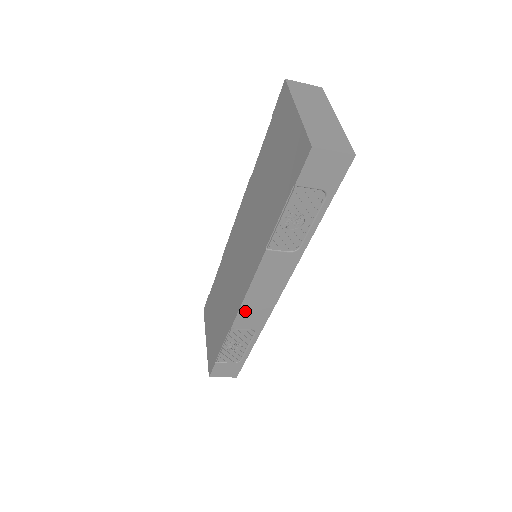
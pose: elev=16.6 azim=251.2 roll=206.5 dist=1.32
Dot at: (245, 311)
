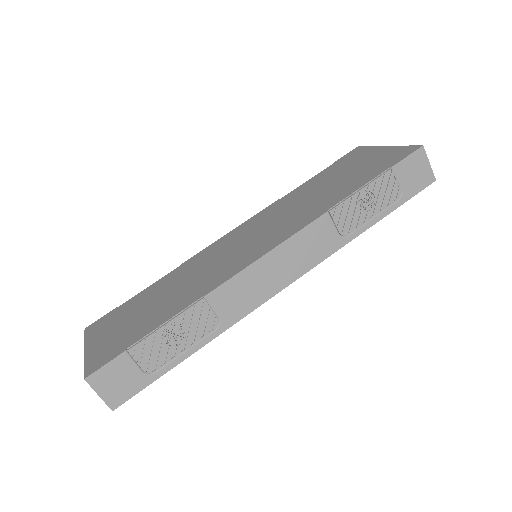
Dot at: (242, 280)
